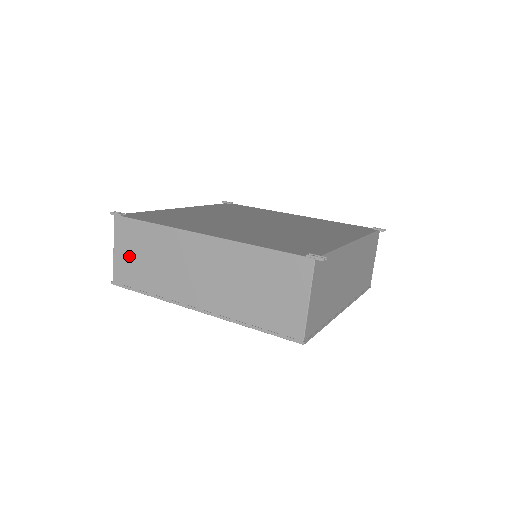
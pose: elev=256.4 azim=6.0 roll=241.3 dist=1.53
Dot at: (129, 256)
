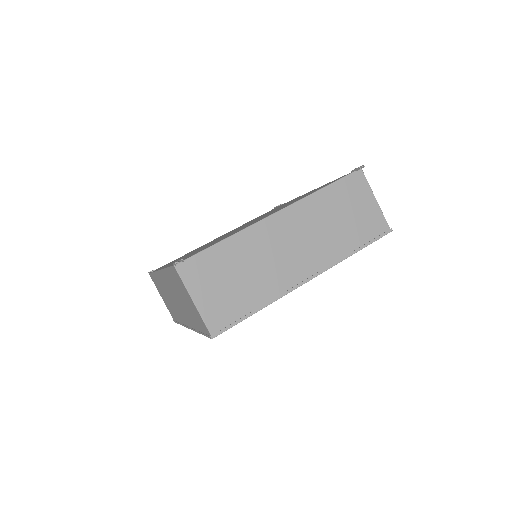
Dot at: (164, 299)
